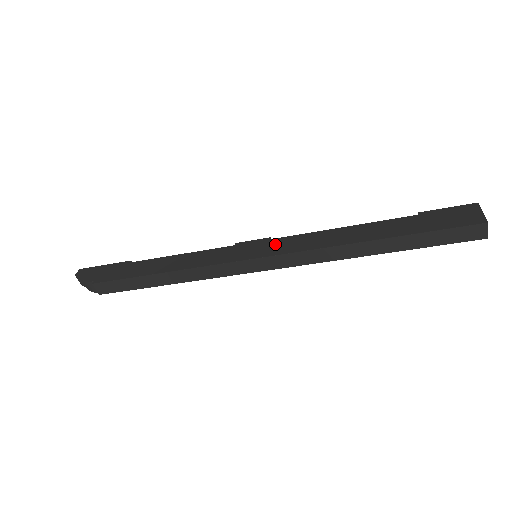
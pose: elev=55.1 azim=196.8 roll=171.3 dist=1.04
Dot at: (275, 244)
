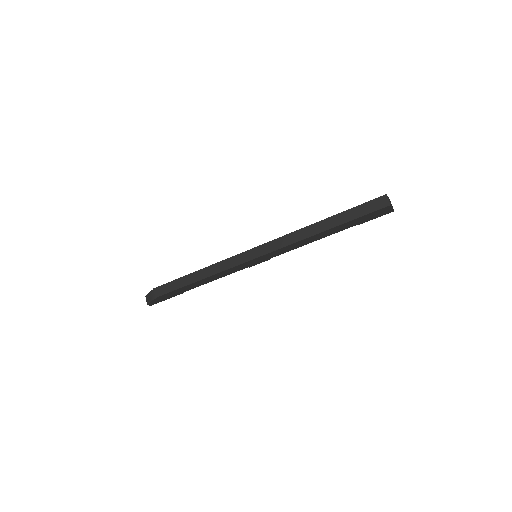
Dot at: occluded
